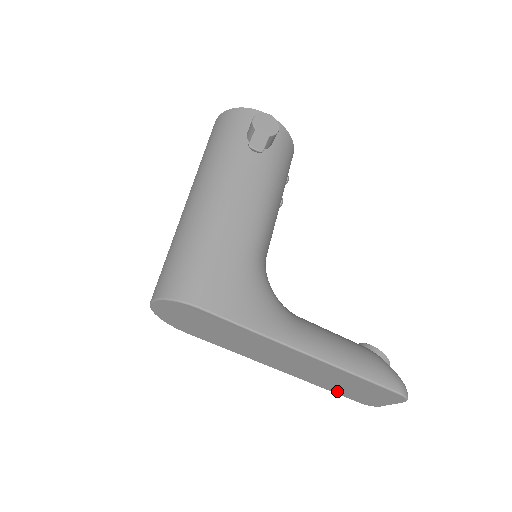
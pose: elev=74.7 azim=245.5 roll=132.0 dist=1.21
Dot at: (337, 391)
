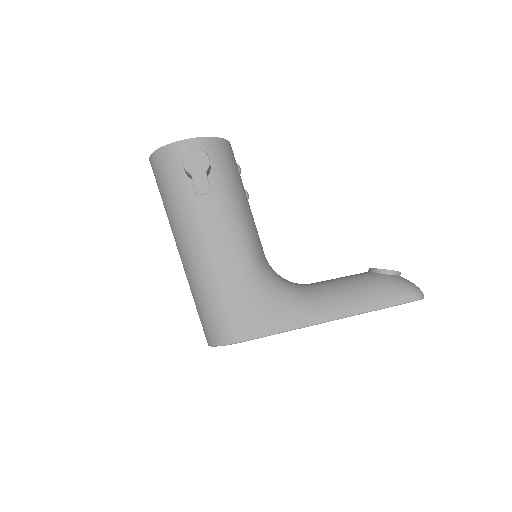
Dot at: occluded
